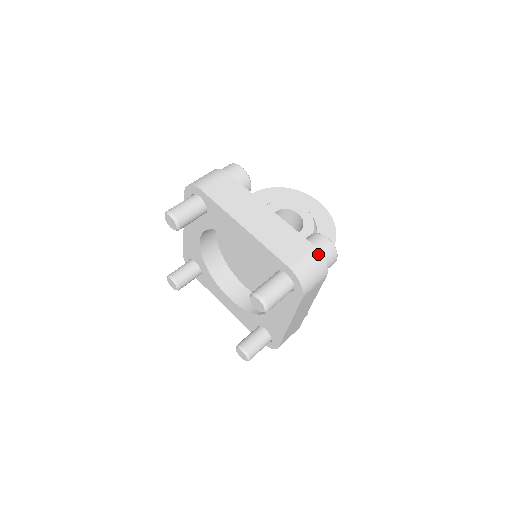
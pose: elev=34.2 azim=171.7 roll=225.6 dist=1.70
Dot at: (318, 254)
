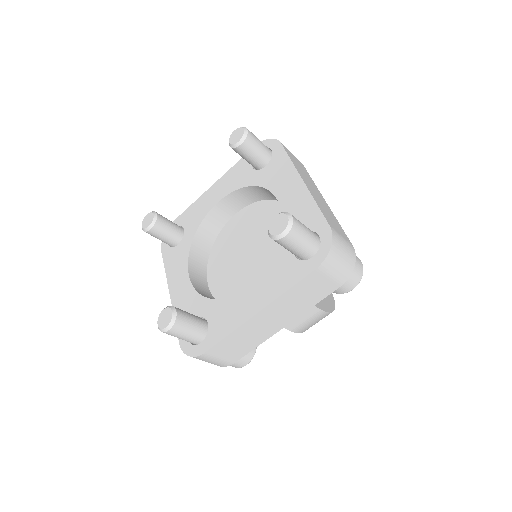
Dot at: (354, 253)
